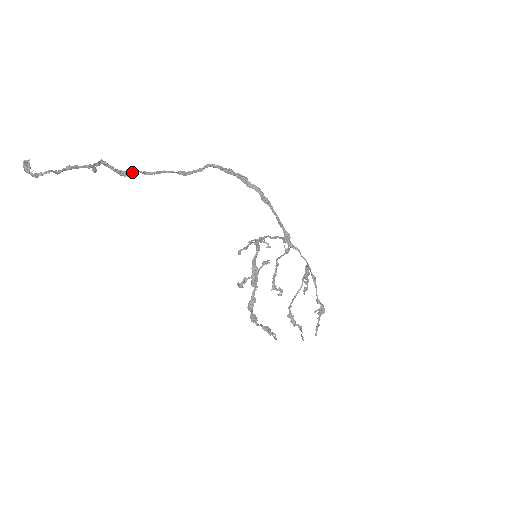
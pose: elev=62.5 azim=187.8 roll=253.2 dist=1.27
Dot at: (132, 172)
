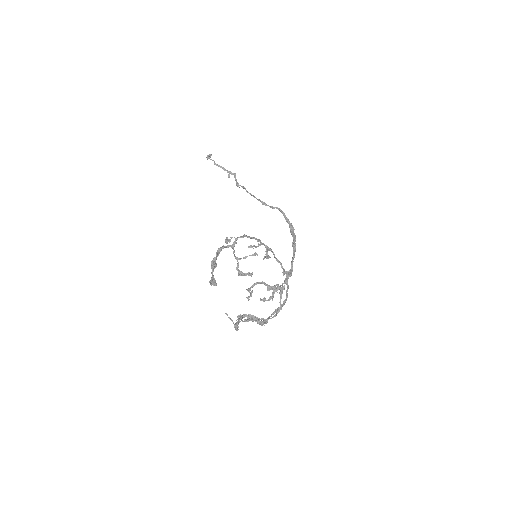
Dot at: (242, 186)
